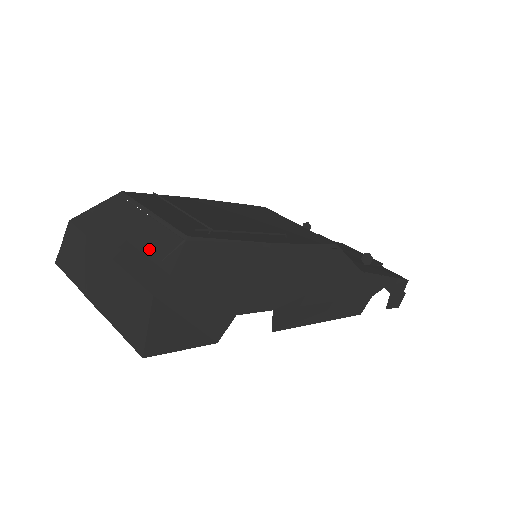
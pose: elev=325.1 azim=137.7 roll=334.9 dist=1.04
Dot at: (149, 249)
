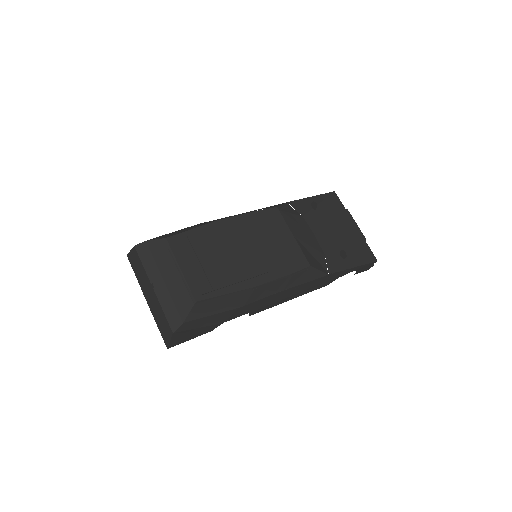
Dot at: (175, 298)
